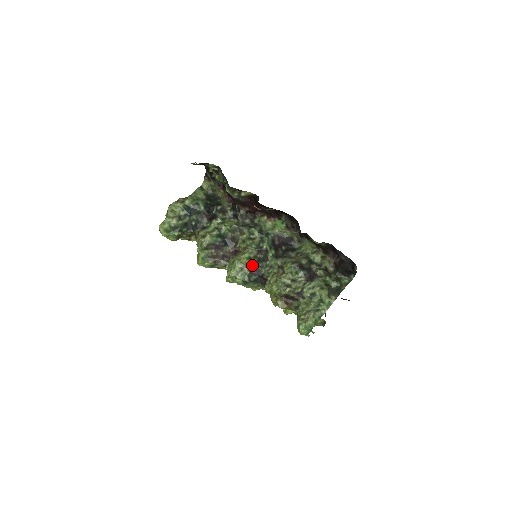
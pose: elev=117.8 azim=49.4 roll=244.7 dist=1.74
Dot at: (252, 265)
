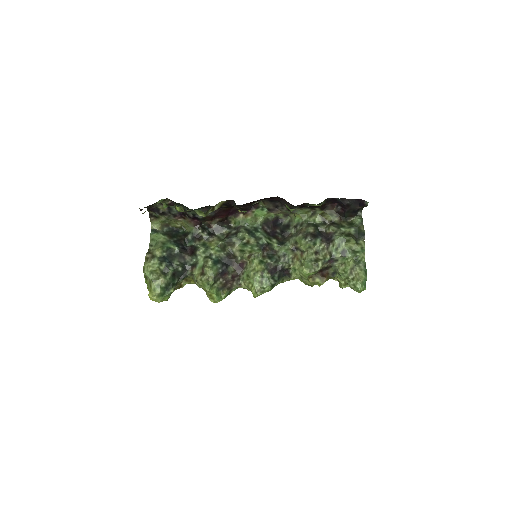
Dot at: (268, 266)
